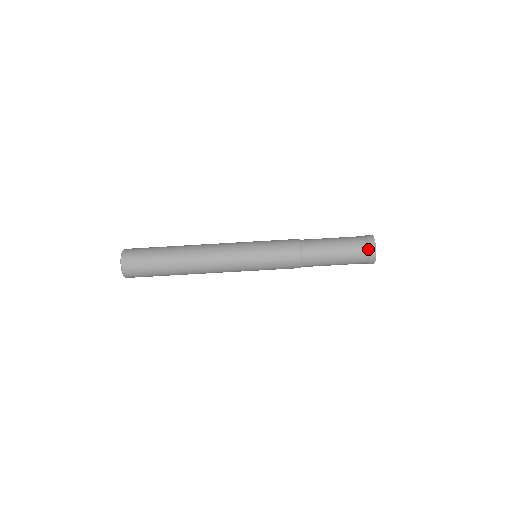
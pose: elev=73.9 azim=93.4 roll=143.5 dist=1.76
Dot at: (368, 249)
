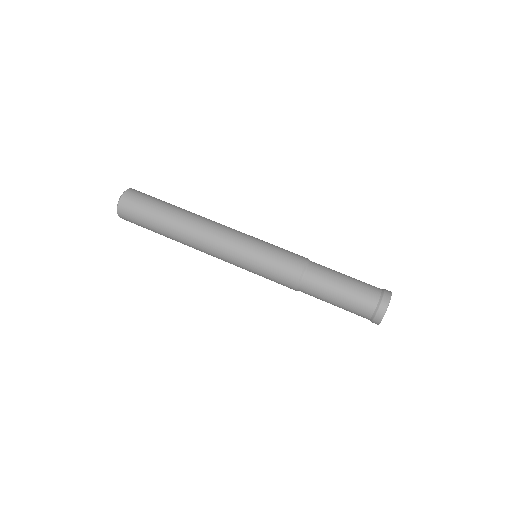
Dot at: (380, 300)
